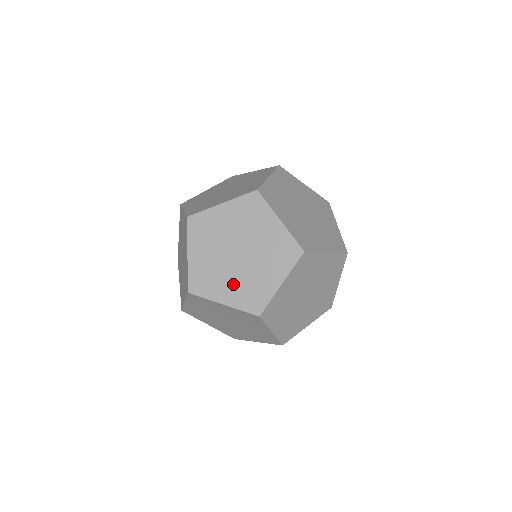
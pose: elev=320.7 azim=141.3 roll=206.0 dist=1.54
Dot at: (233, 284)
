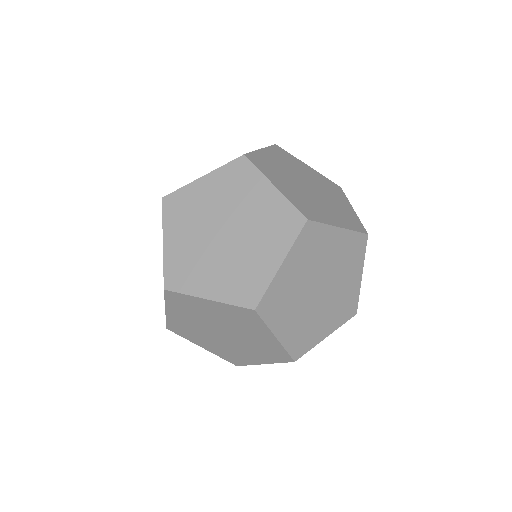
Dot at: occluded
